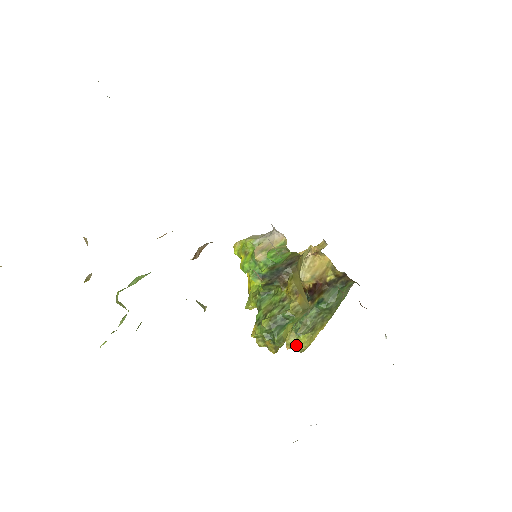
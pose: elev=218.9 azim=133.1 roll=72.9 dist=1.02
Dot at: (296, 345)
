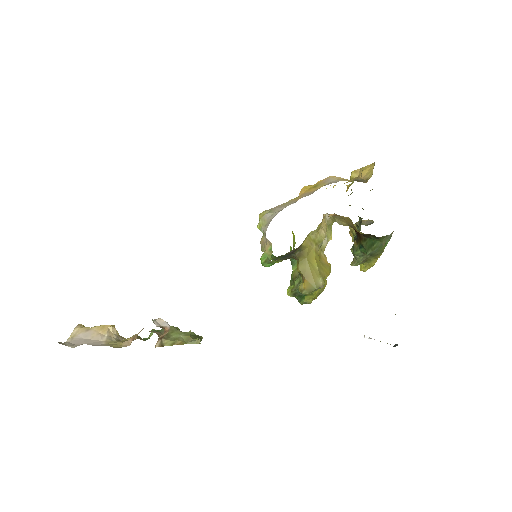
Dot at: occluded
